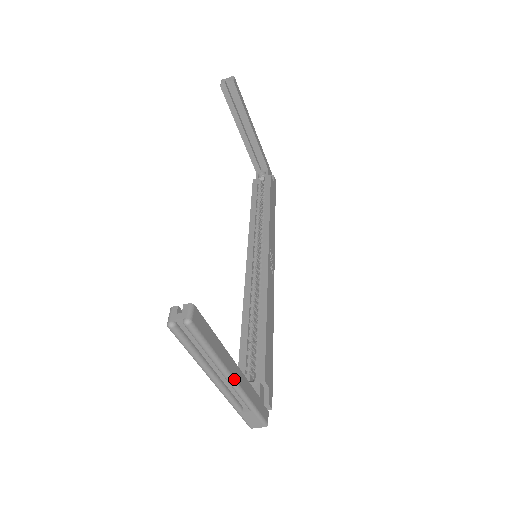
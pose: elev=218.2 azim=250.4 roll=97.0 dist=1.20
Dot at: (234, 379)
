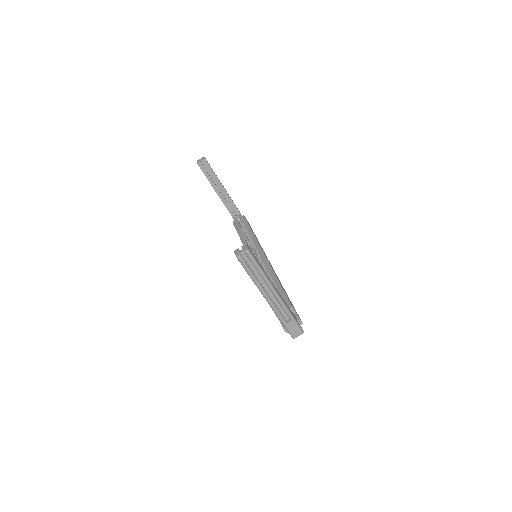
Dot at: (278, 293)
